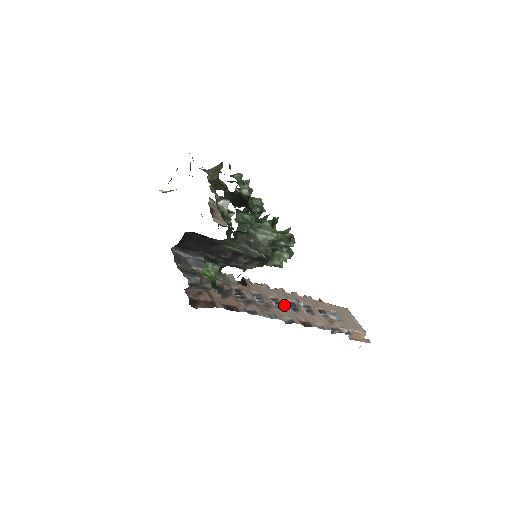
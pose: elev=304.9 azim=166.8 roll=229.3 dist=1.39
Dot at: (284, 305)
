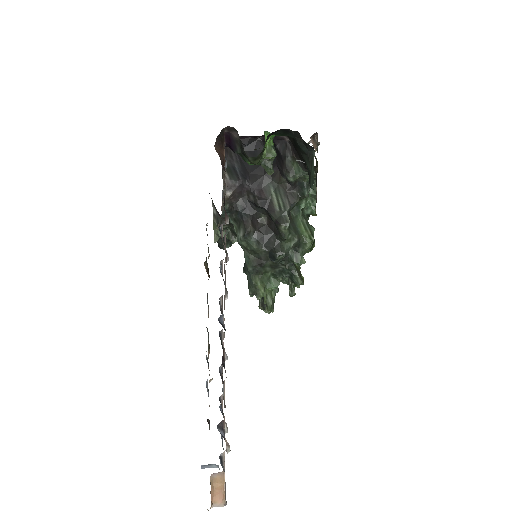
Dot at: occluded
